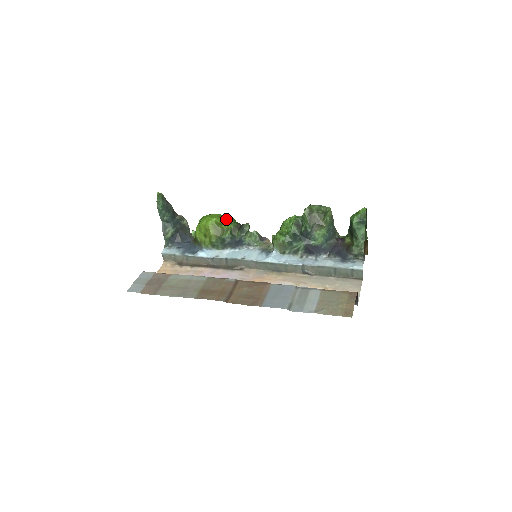
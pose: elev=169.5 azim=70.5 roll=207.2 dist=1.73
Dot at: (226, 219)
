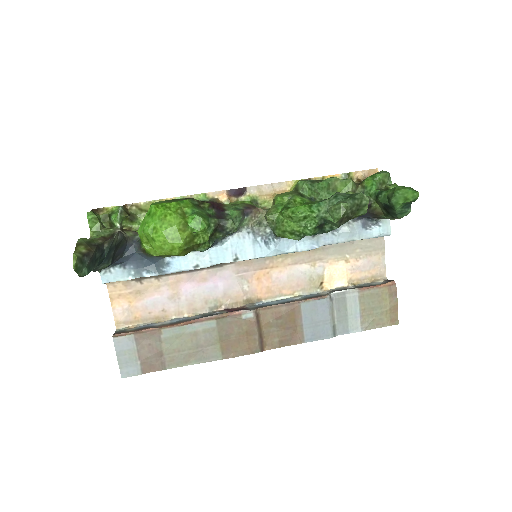
Dot at: (197, 231)
